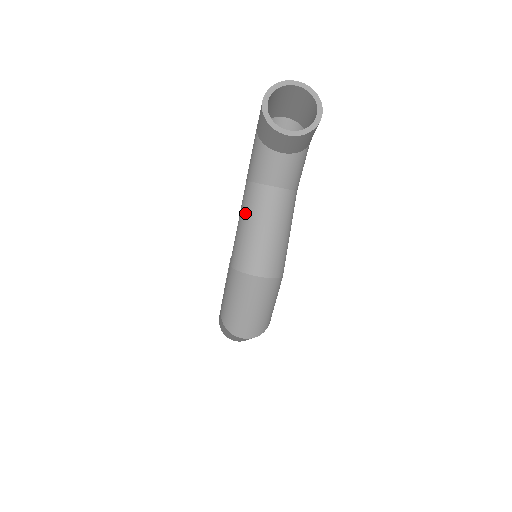
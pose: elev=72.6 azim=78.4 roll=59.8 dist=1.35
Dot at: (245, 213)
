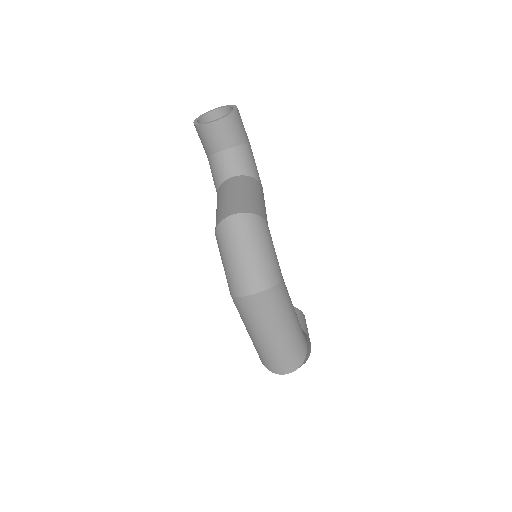
Dot at: (217, 203)
